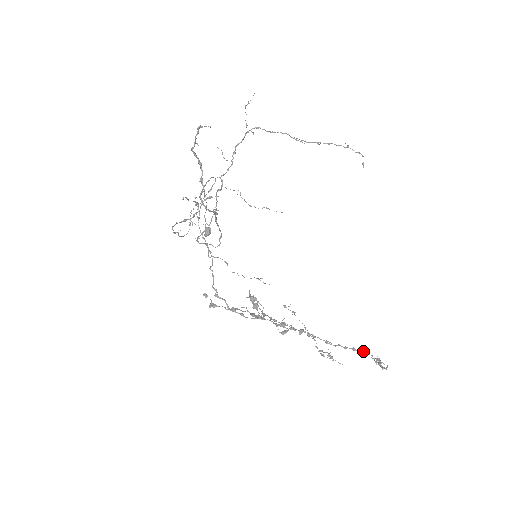
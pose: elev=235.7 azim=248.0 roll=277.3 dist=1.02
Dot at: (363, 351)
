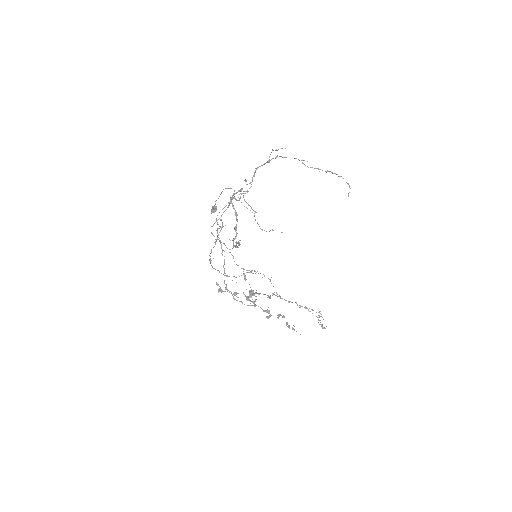
Dot at: (311, 309)
